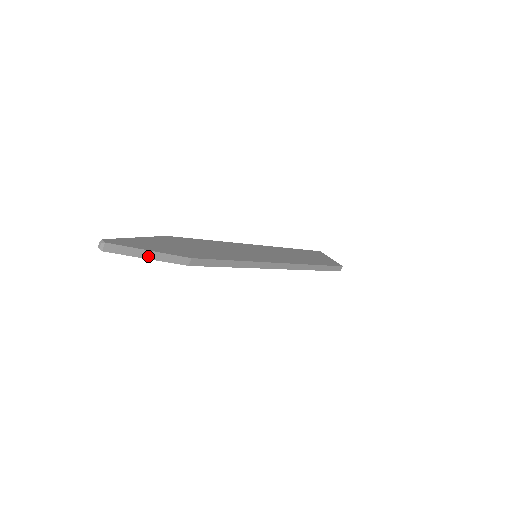
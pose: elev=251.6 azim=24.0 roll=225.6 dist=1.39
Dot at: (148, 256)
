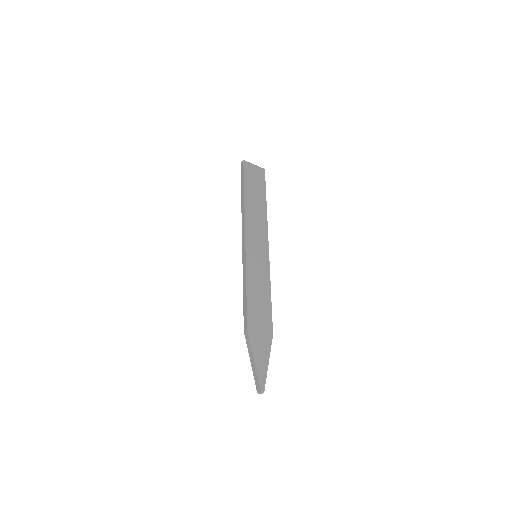
Dot at: (266, 363)
